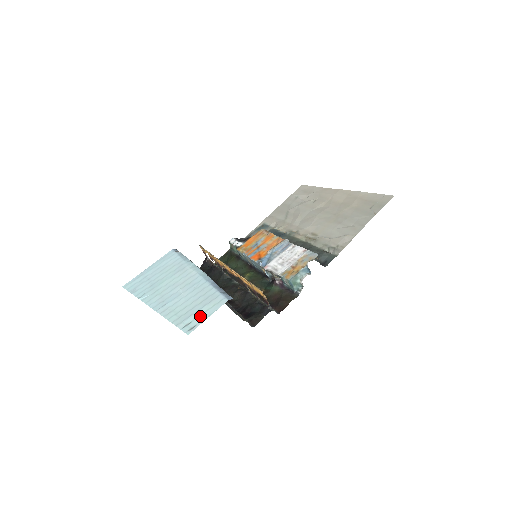
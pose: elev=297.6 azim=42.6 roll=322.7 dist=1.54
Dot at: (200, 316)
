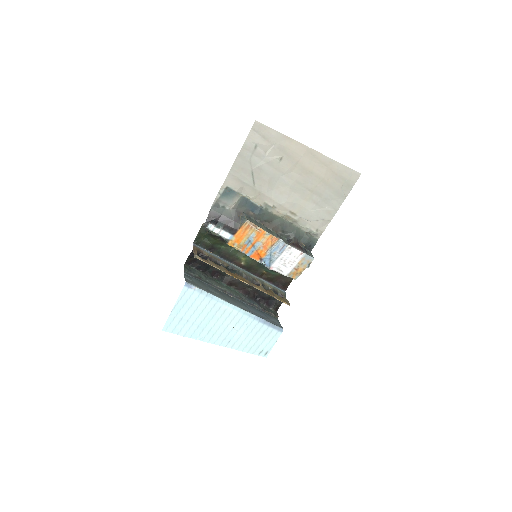
Dot at: (267, 346)
